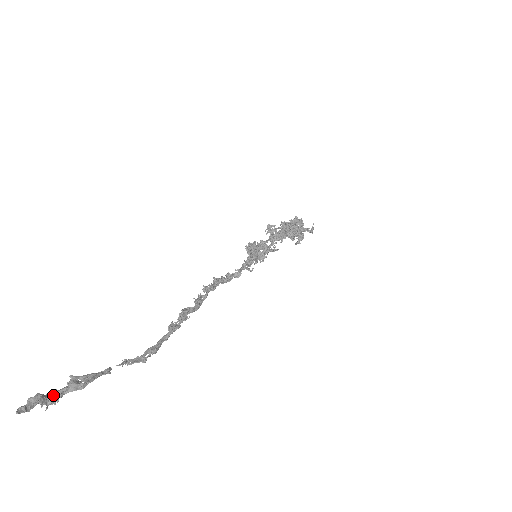
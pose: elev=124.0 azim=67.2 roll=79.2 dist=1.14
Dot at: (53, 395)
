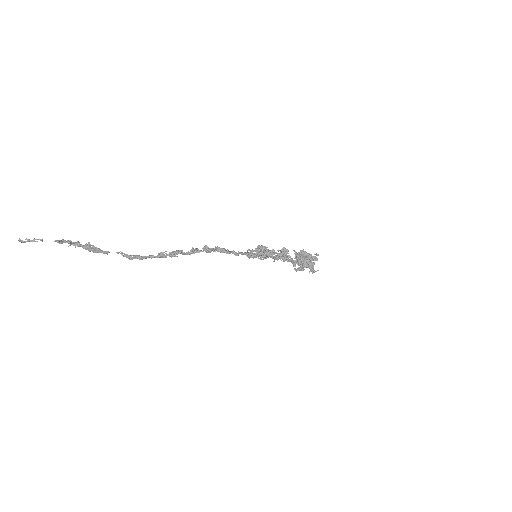
Dot at: (76, 244)
